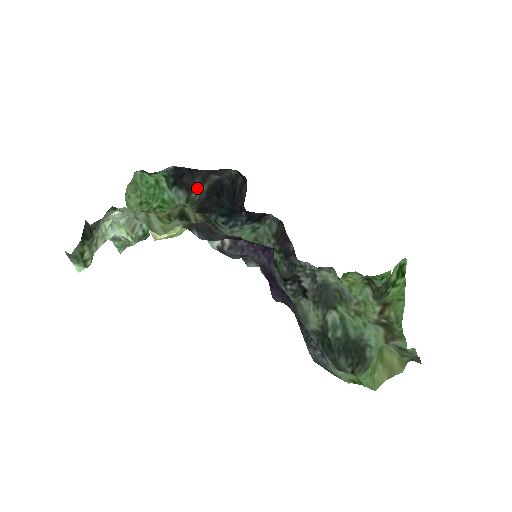
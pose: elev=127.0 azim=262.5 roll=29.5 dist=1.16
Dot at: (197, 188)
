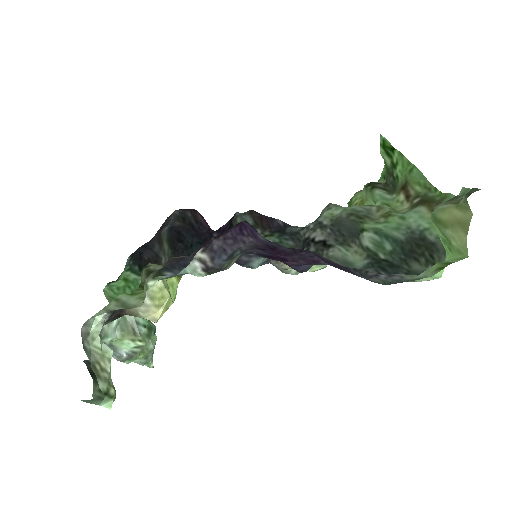
Dot at: (161, 253)
